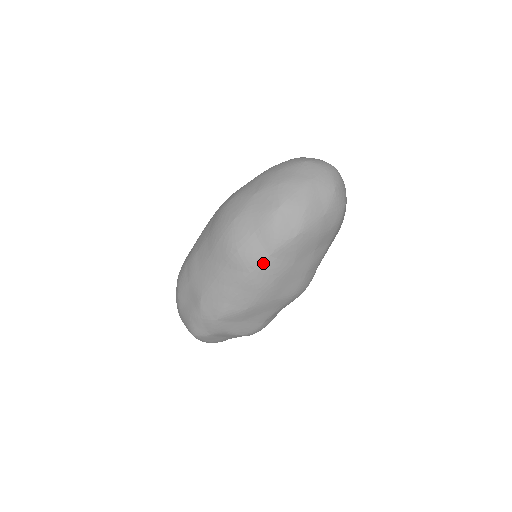
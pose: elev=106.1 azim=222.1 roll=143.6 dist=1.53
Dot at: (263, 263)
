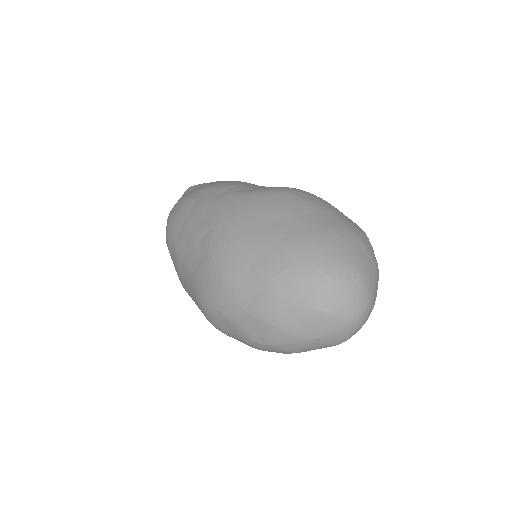
Dot at: occluded
